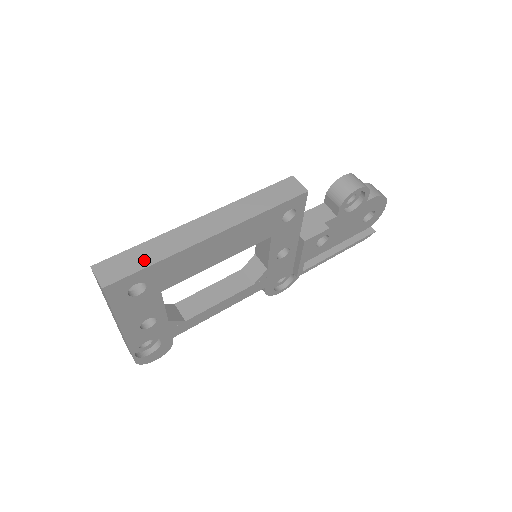
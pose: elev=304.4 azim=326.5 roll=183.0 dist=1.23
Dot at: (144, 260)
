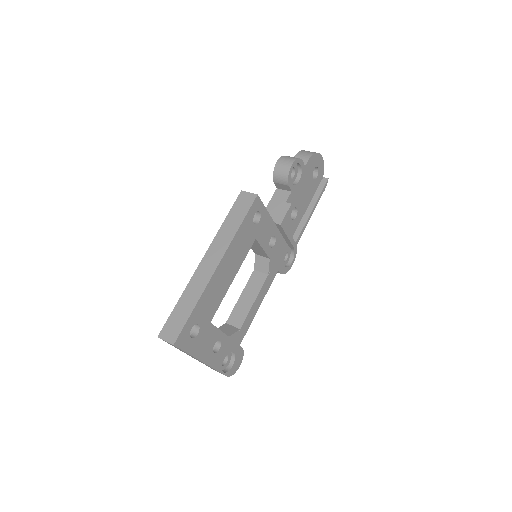
Dot at: (186, 311)
